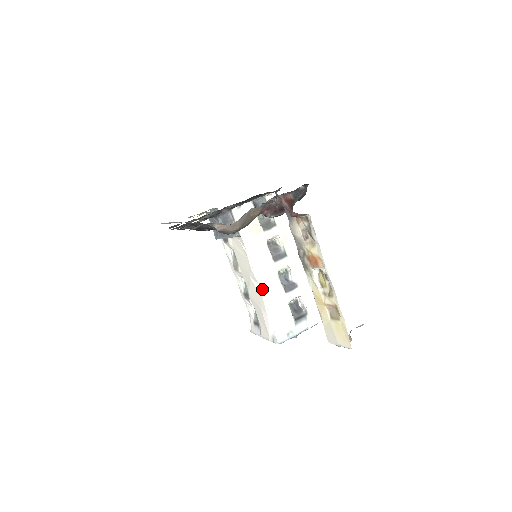
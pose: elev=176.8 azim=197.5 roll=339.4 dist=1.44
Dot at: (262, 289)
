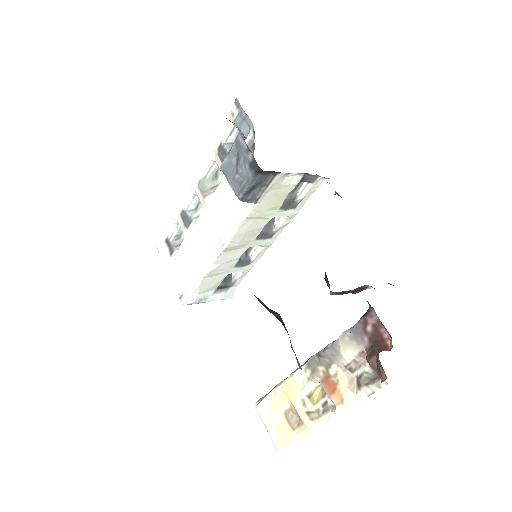
Dot at: (219, 257)
